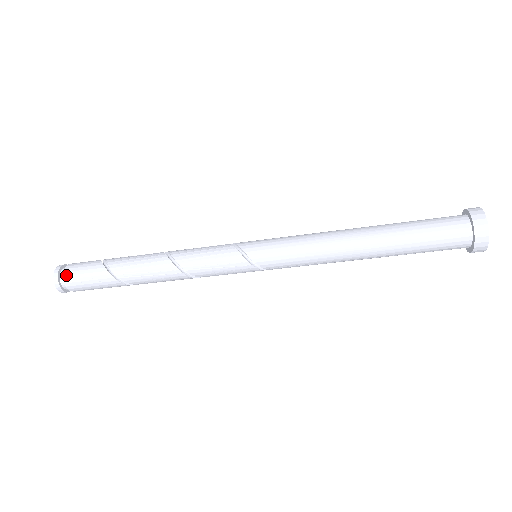
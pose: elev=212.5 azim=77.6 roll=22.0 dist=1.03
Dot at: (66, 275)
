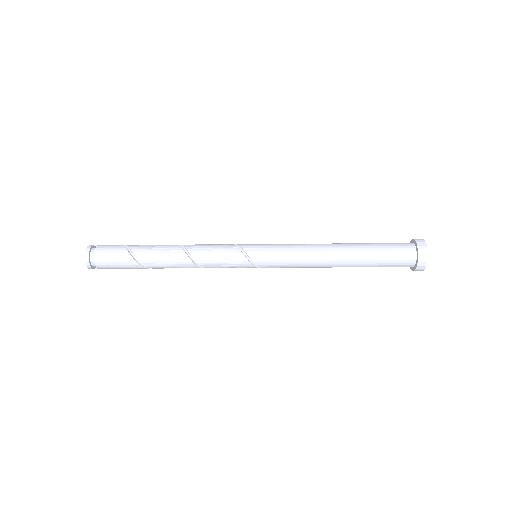
Dot at: (97, 259)
